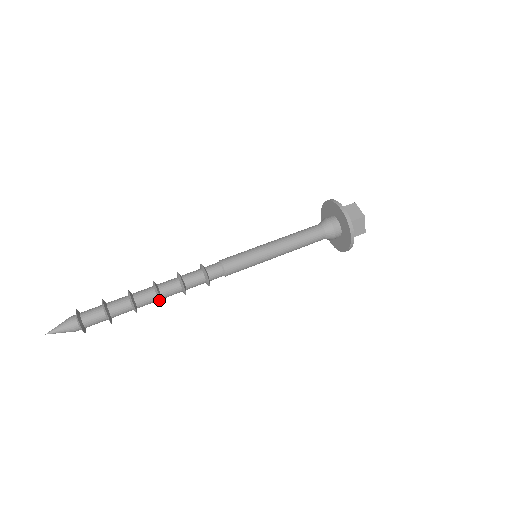
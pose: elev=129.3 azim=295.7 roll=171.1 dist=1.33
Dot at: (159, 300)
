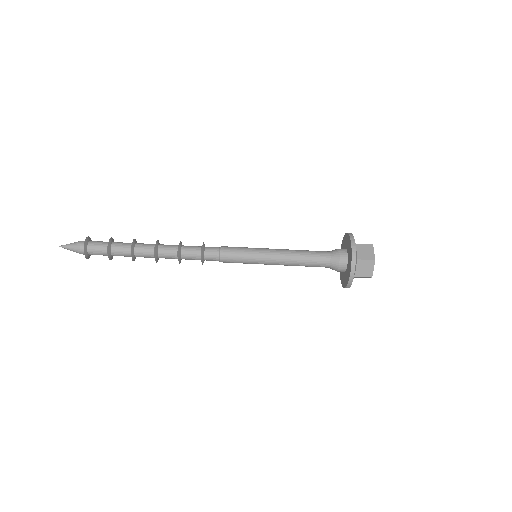
Dot at: occluded
